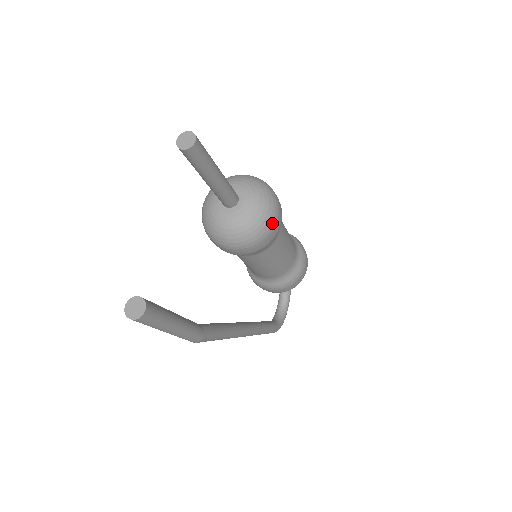
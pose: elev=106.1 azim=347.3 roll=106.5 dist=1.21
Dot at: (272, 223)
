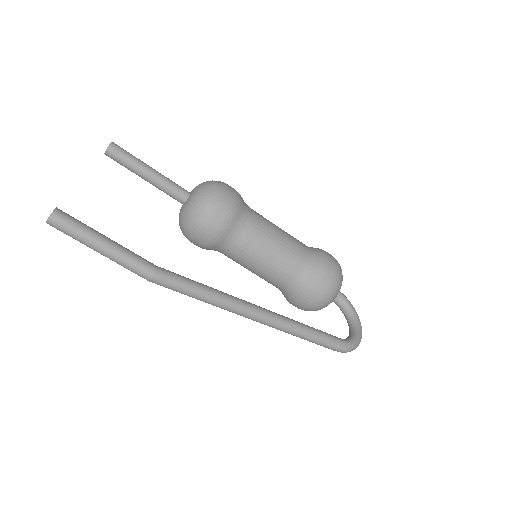
Dot at: (219, 194)
